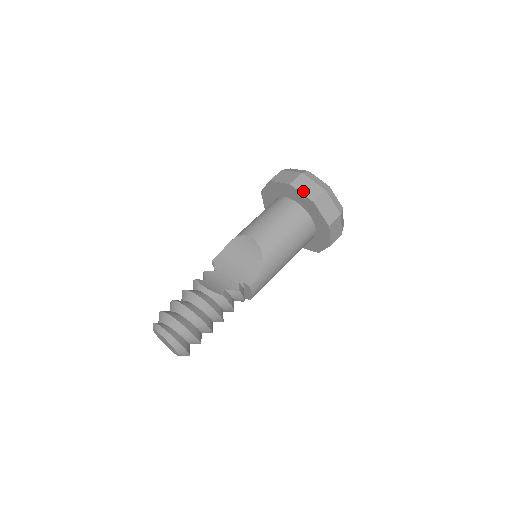
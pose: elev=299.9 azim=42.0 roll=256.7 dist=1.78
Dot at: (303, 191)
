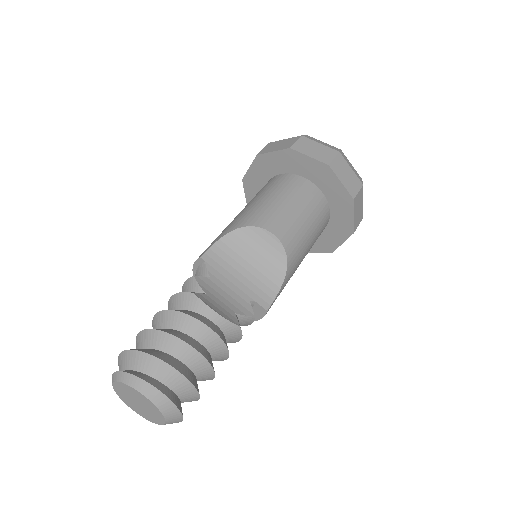
Dot at: (343, 180)
